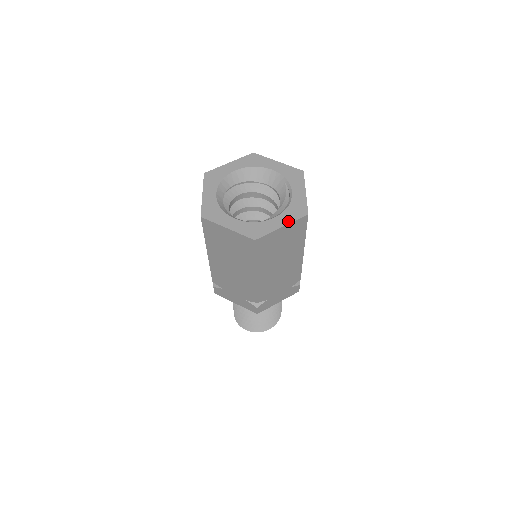
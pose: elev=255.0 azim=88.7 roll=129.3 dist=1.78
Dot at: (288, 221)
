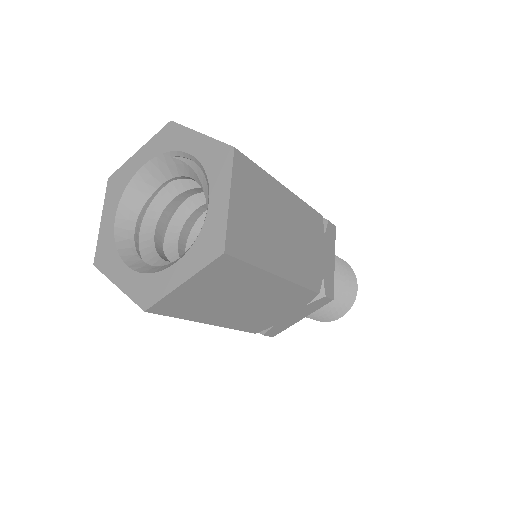
Dot at: (226, 184)
